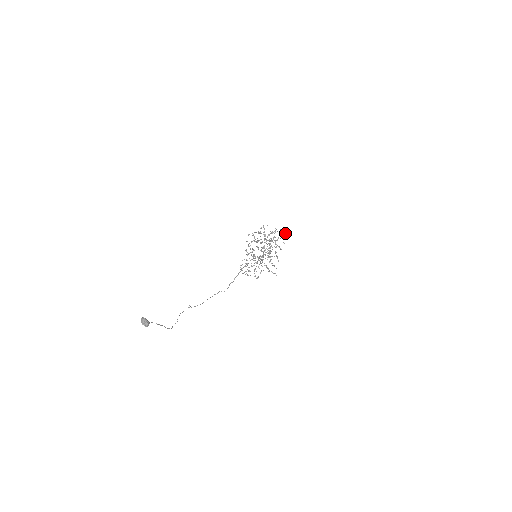
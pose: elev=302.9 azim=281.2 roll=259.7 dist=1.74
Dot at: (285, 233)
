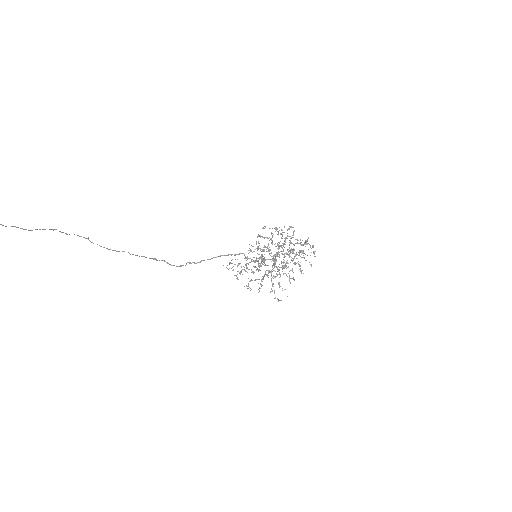
Dot at: occluded
